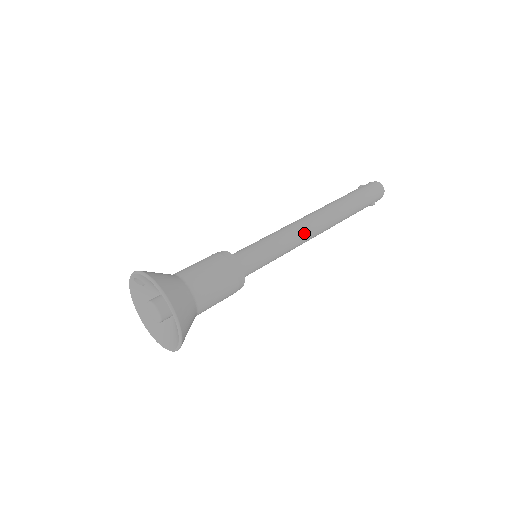
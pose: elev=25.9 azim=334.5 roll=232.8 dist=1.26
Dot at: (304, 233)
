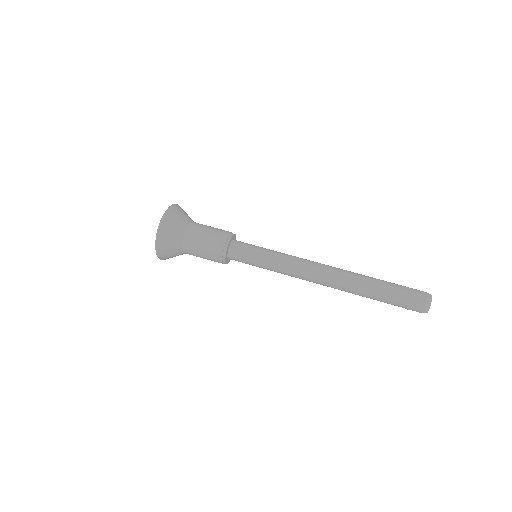
Dot at: (302, 266)
